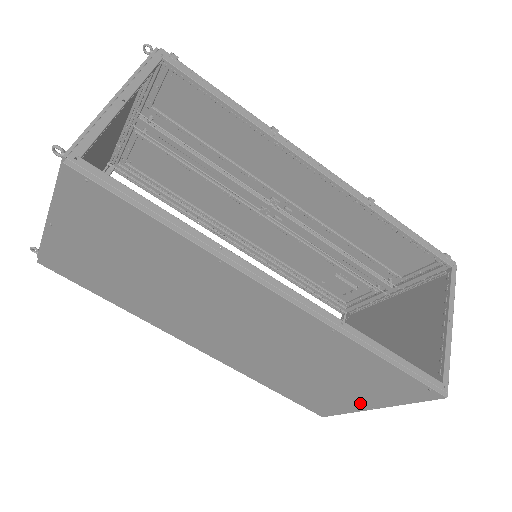
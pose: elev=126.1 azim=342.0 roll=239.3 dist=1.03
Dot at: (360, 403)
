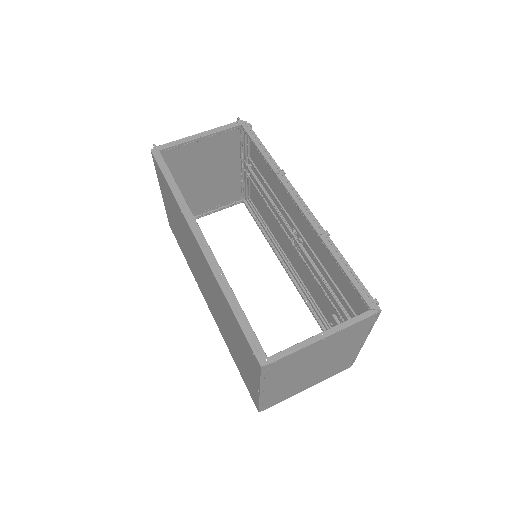
Dot at: (254, 383)
